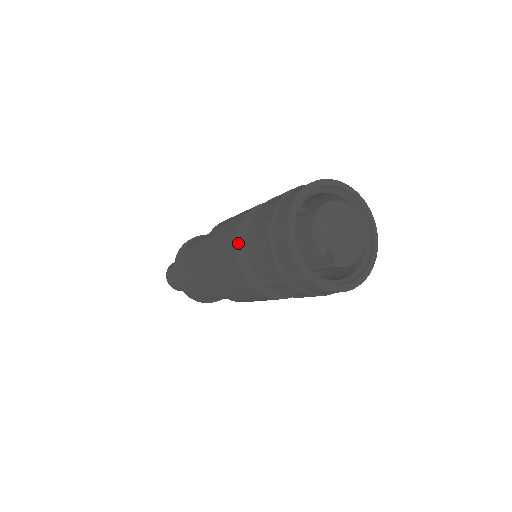
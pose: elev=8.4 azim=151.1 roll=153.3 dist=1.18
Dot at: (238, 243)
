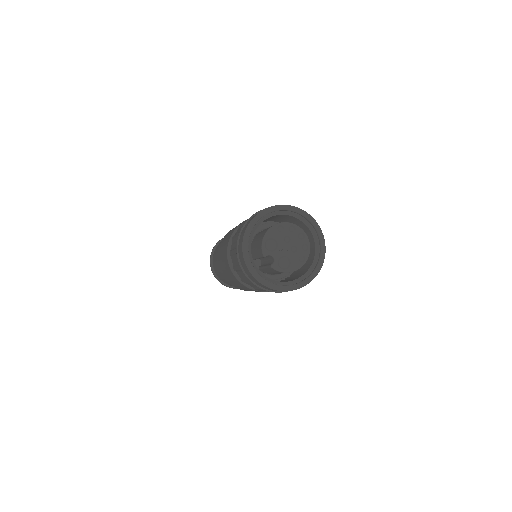
Dot at: (233, 234)
